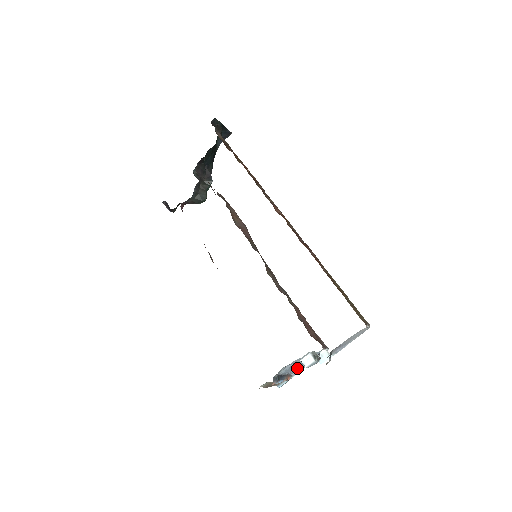
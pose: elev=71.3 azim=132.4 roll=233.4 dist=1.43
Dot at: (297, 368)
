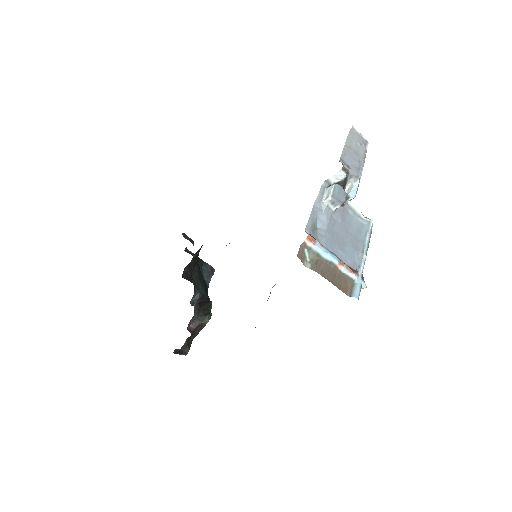
Dot at: (352, 255)
